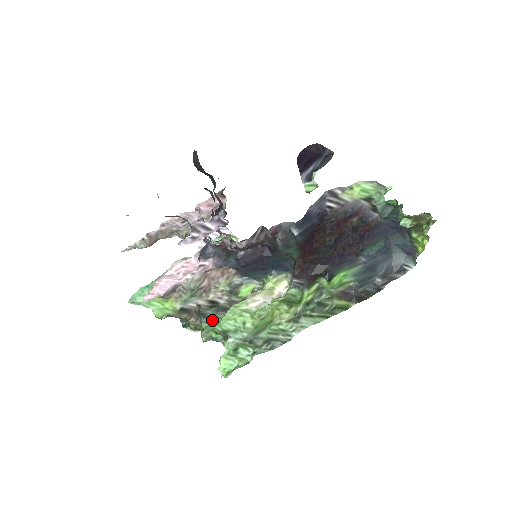
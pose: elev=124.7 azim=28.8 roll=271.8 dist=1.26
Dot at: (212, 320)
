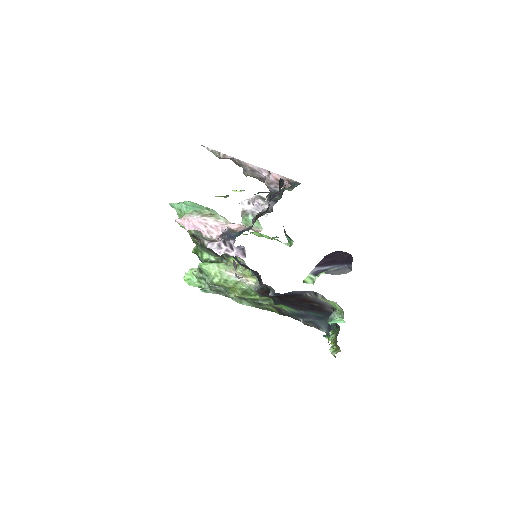
Dot at: (205, 250)
